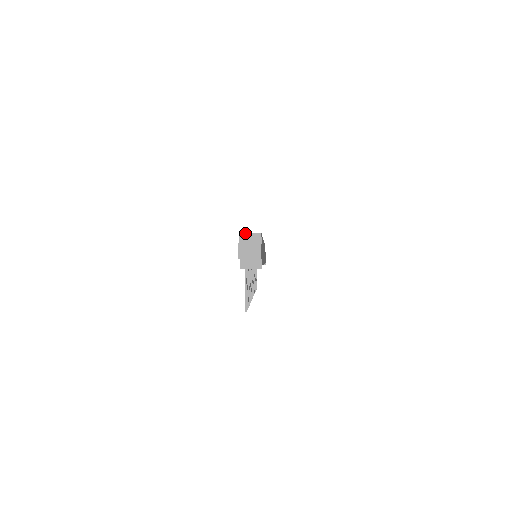
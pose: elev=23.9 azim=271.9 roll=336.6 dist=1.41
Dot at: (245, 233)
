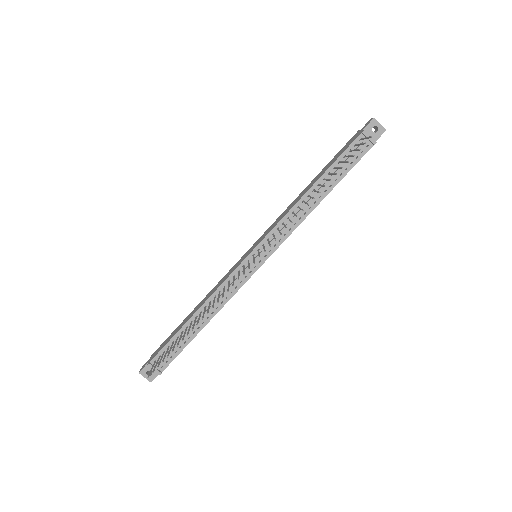
Dot at: occluded
